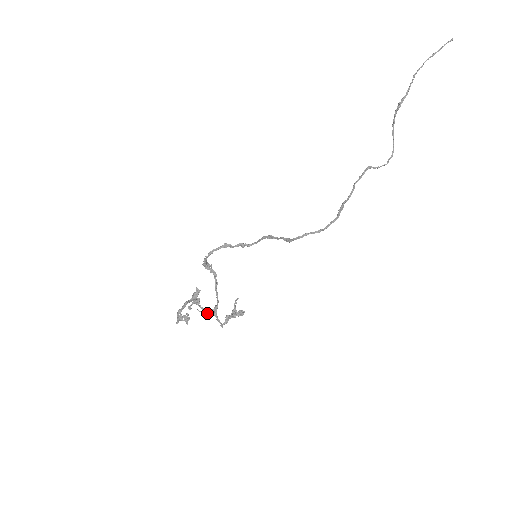
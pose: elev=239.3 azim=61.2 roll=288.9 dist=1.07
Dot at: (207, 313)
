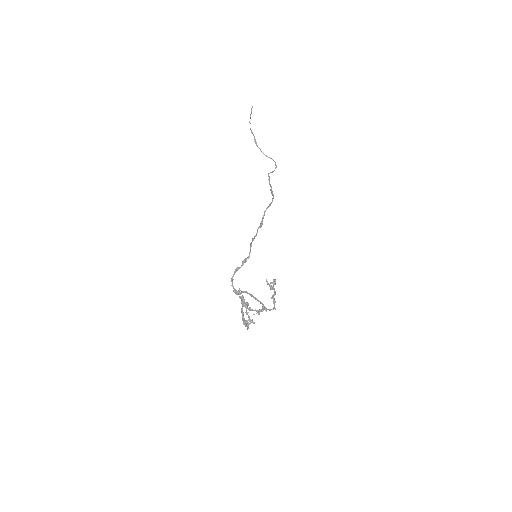
Dot at: (260, 311)
